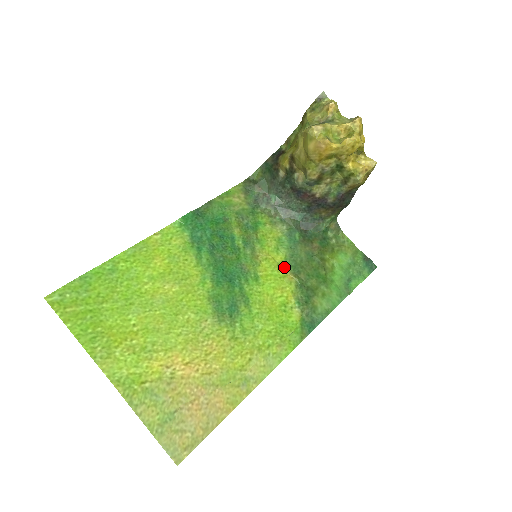
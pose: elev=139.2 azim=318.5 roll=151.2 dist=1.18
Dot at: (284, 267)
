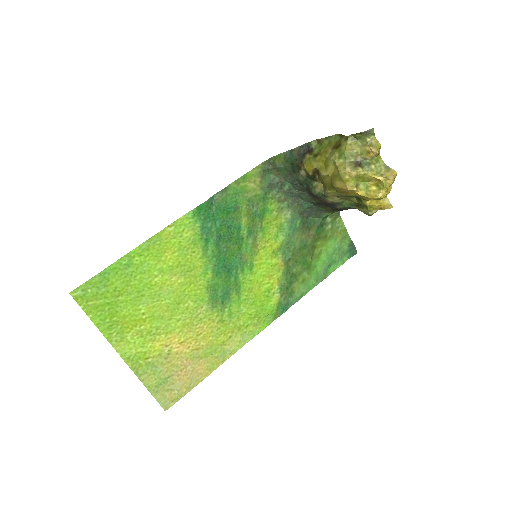
Dot at: (278, 253)
